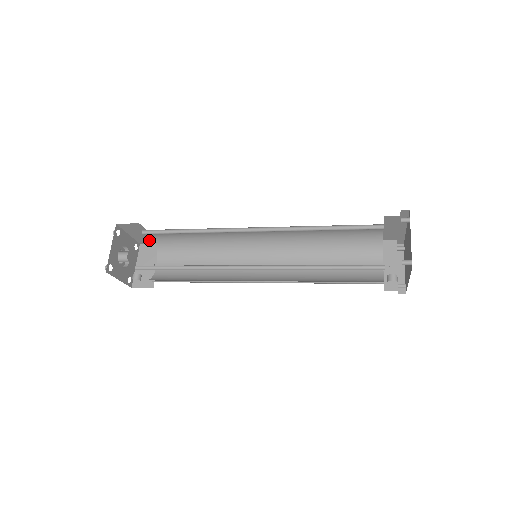
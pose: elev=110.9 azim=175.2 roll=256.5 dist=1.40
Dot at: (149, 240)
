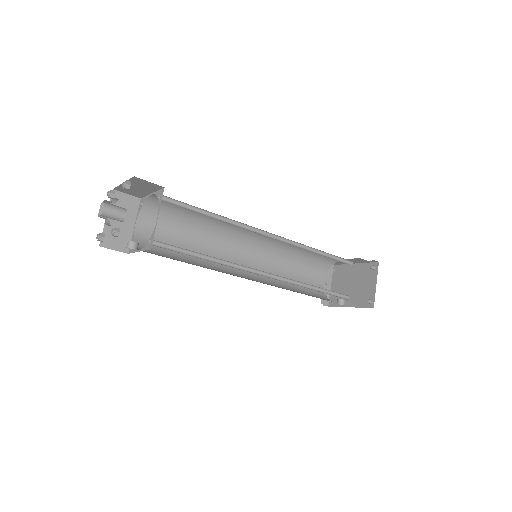
Dot at: (133, 192)
